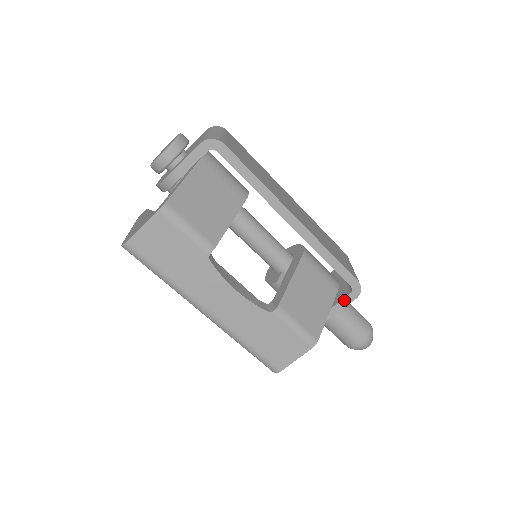
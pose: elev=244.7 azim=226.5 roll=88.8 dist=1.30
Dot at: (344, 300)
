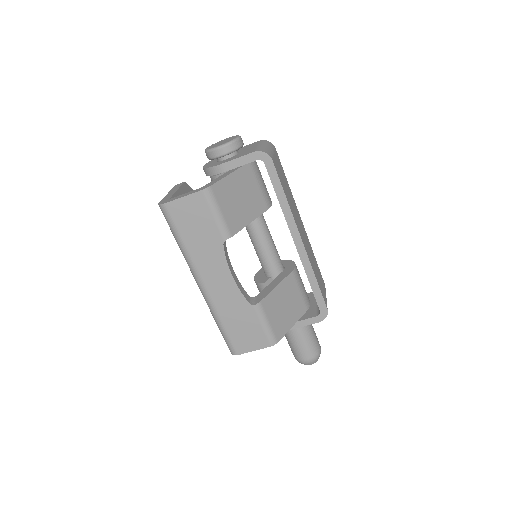
Dot at: (310, 319)
